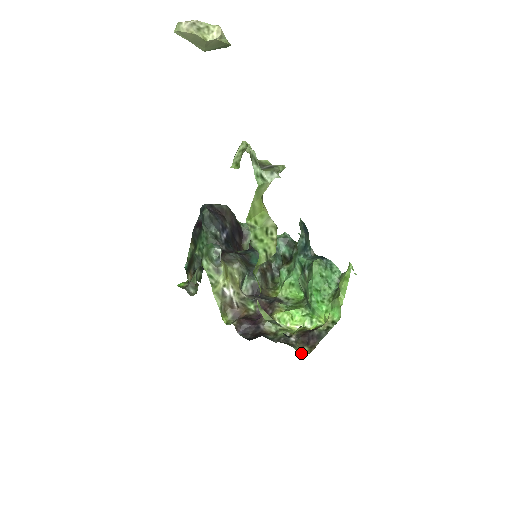
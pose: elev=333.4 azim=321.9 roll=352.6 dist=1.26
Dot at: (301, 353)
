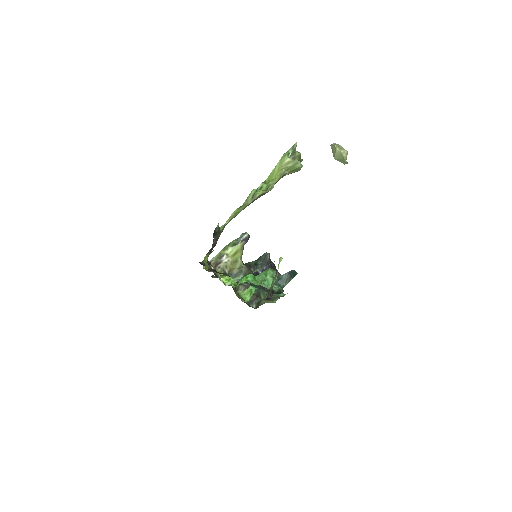
Dot at: (206, 265)
